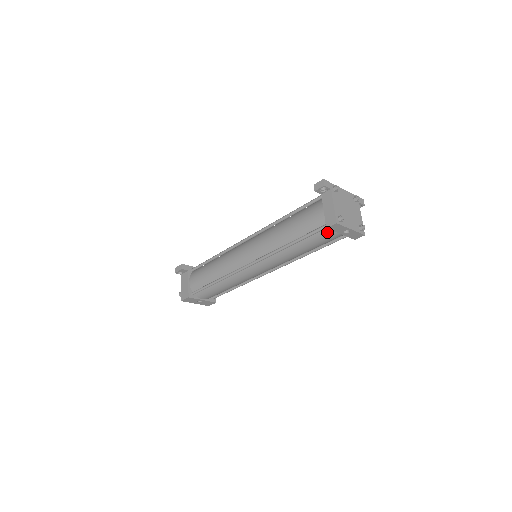
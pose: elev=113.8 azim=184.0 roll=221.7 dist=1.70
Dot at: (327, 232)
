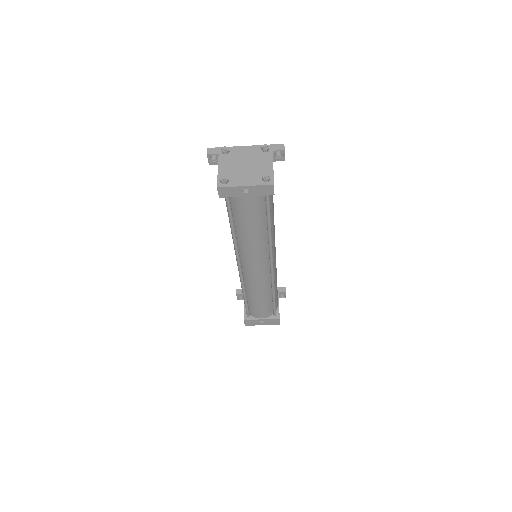
Dot at: (236, 201)
